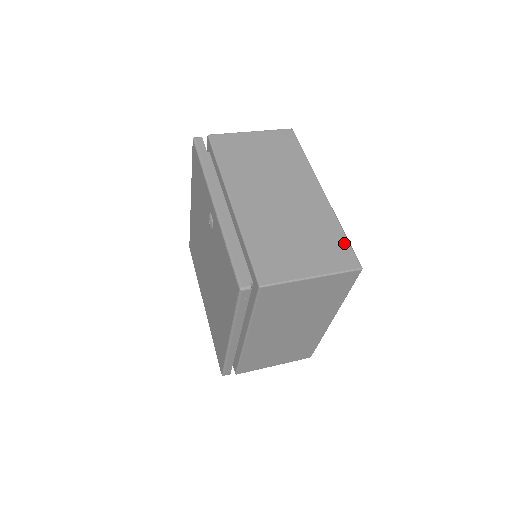
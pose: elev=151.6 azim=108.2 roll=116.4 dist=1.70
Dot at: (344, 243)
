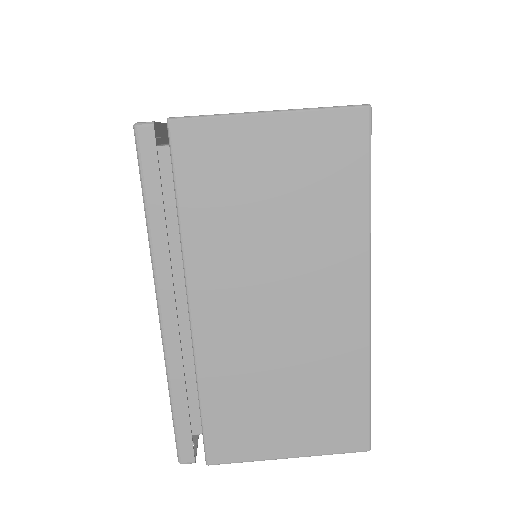
Dot at: (360, 409)
